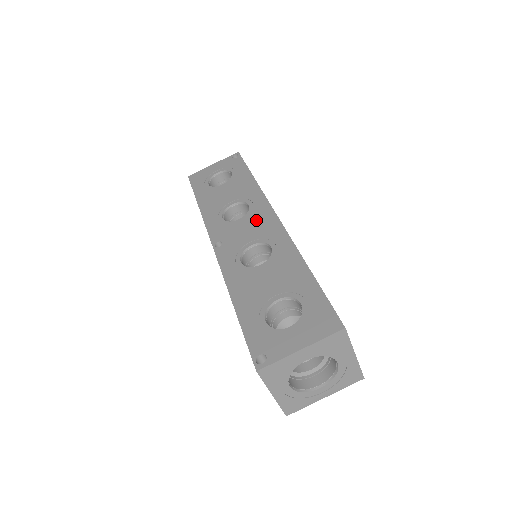
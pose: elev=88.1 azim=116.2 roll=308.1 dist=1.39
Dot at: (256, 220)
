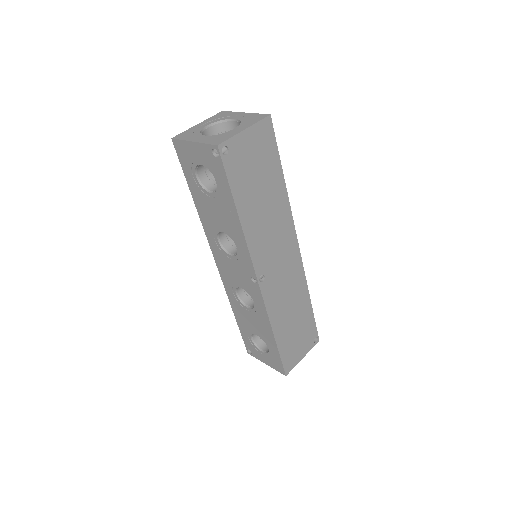
Dot at: occluded
